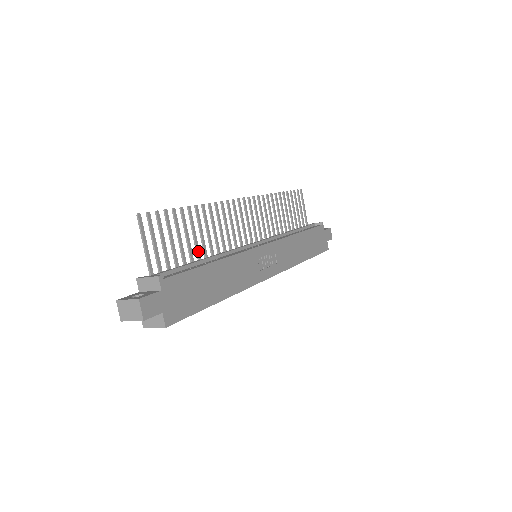
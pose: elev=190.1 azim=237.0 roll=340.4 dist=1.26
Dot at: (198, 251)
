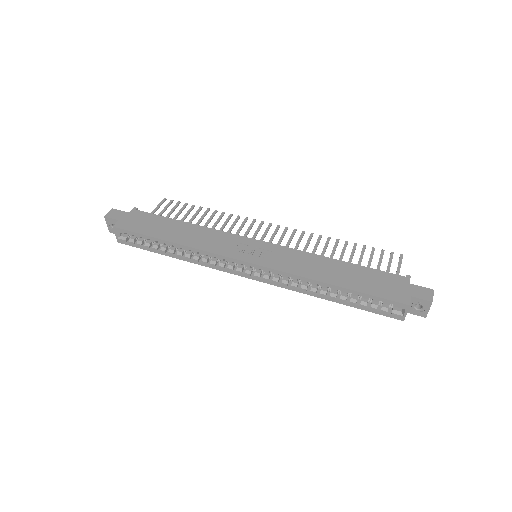
Dot at: occluded
